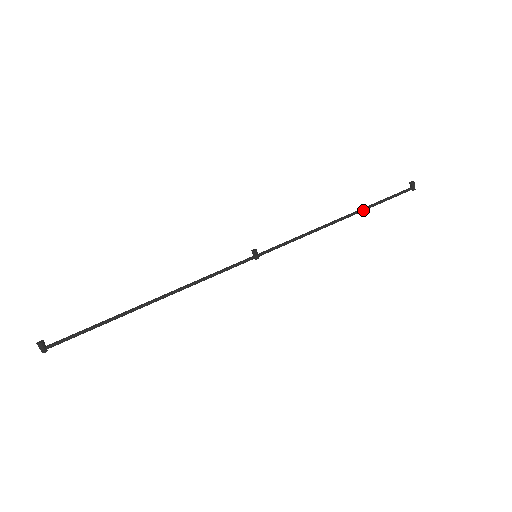
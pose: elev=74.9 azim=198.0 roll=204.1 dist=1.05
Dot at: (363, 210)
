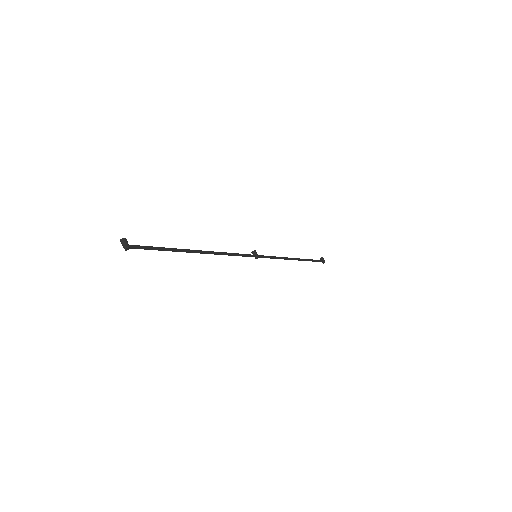
Dot at: (304, 259)
